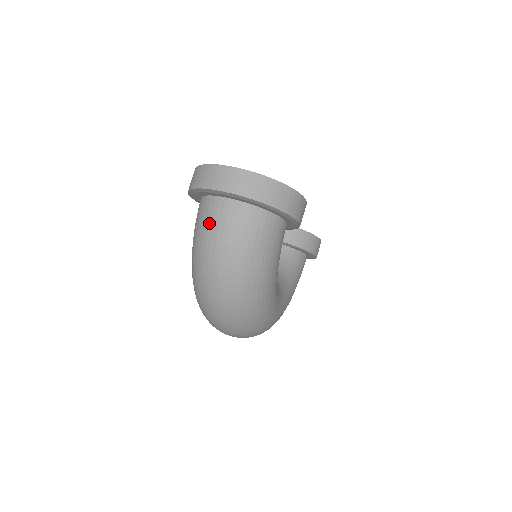
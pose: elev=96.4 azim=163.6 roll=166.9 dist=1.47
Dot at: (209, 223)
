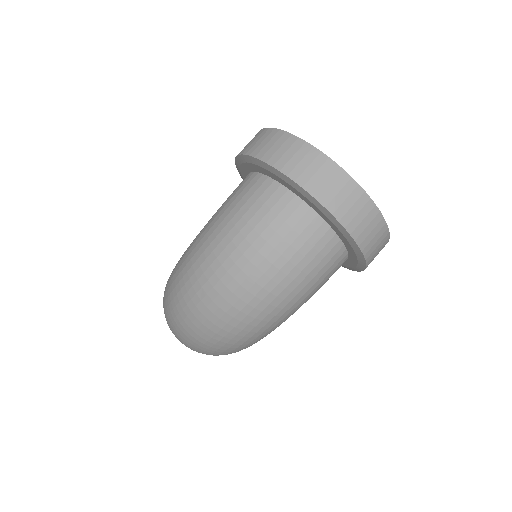
Dot at: (260, 221)
